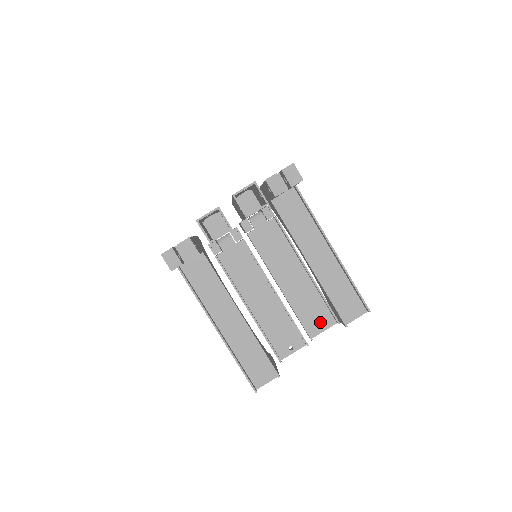
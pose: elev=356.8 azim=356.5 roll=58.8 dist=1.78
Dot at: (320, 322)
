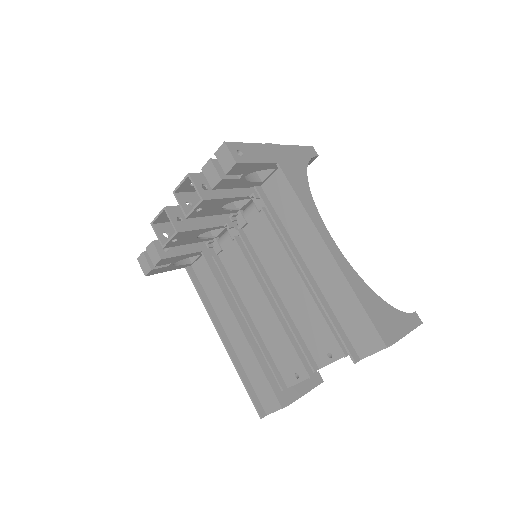
Dot at: (327, 349)
